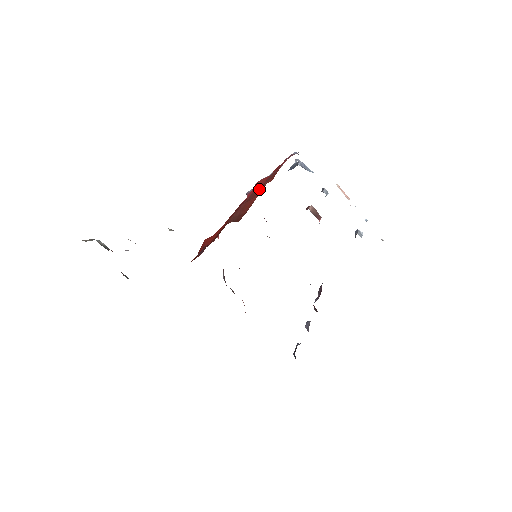
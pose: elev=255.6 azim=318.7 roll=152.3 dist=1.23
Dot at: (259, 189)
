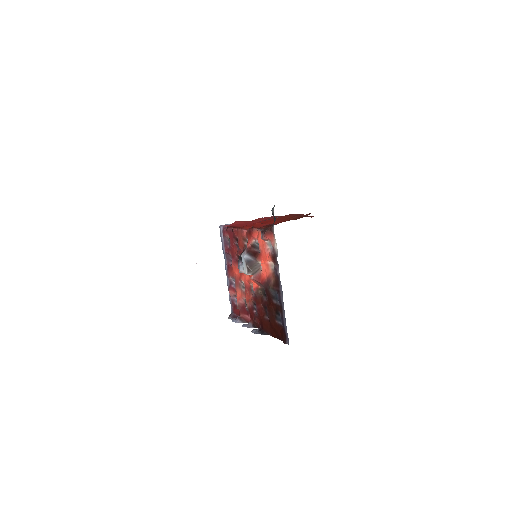
Dot at: occluded
